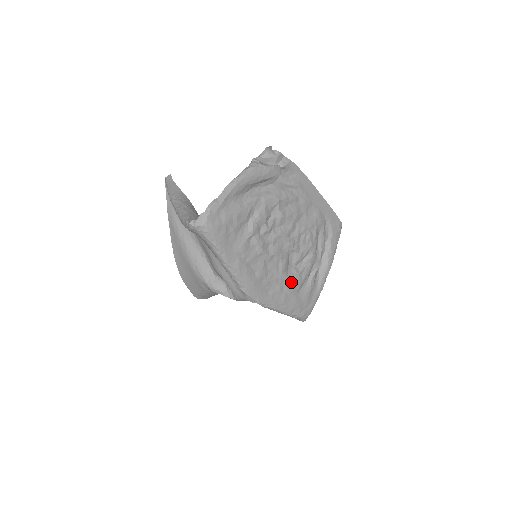
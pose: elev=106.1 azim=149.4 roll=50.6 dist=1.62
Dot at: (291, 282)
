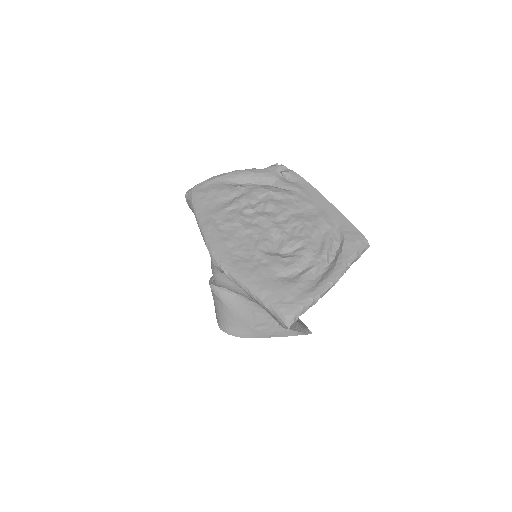
Dot at: (268, 263)
